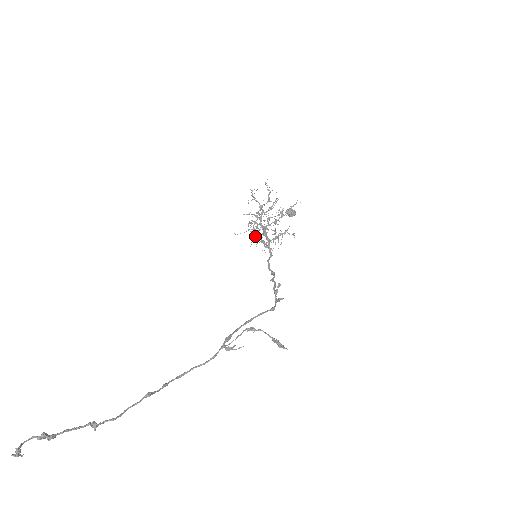
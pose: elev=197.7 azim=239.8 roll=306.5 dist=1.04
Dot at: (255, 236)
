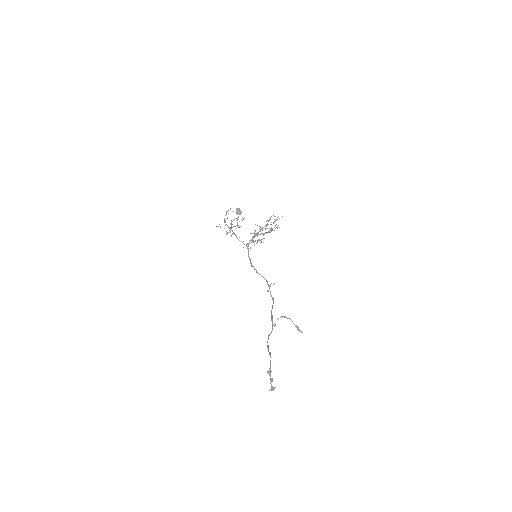
Dot at: occluded
